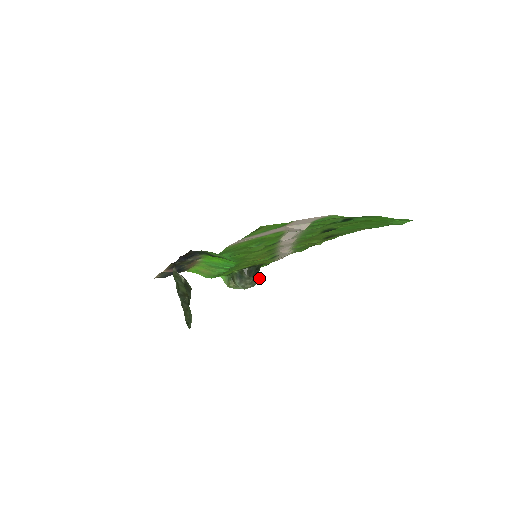
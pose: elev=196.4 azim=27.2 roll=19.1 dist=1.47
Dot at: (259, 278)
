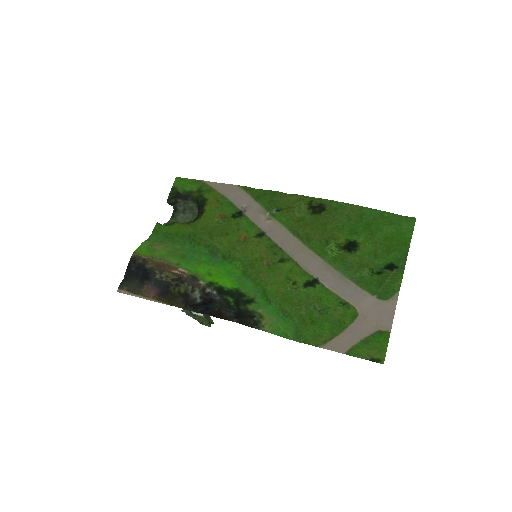
Dot at: occluded
